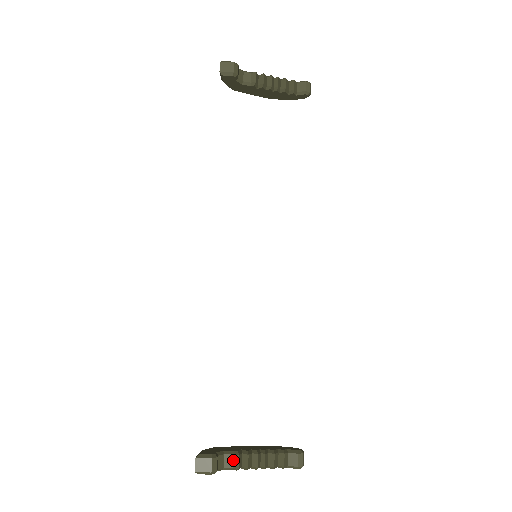
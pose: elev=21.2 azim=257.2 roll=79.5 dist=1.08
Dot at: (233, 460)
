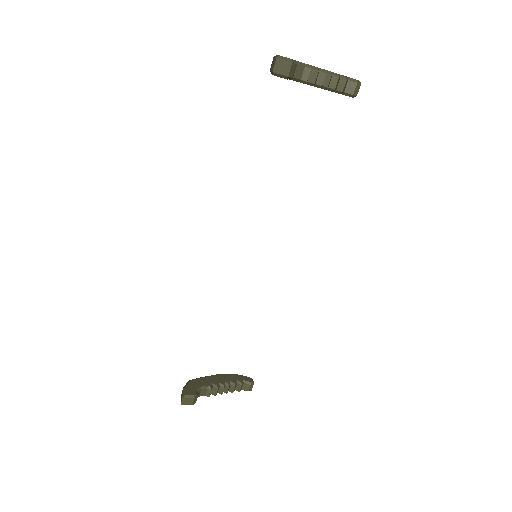
Dot at: (206, 392)
